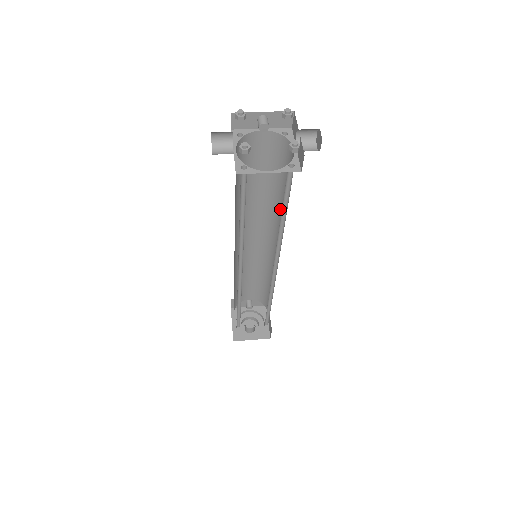
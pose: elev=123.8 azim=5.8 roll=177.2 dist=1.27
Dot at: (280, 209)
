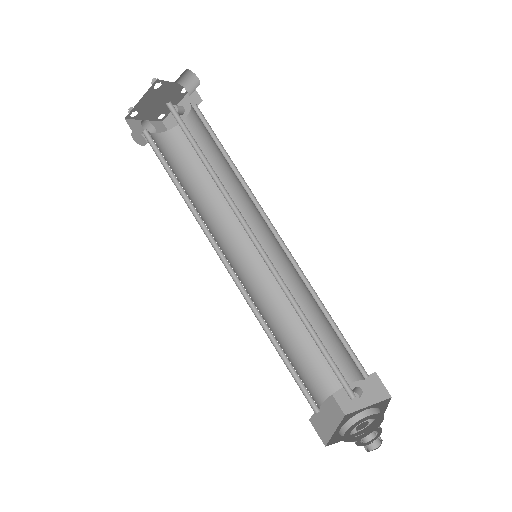
Dot at: (238, 179)
